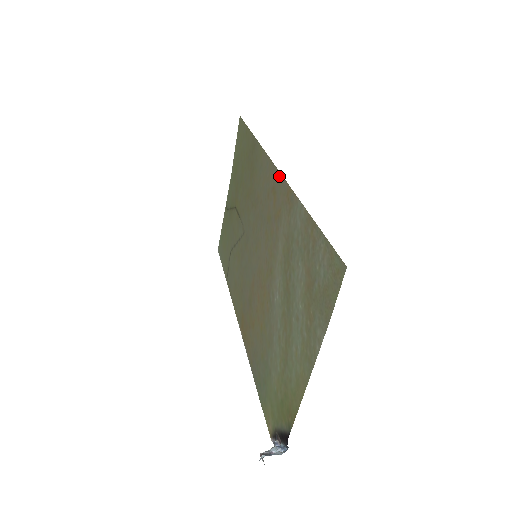
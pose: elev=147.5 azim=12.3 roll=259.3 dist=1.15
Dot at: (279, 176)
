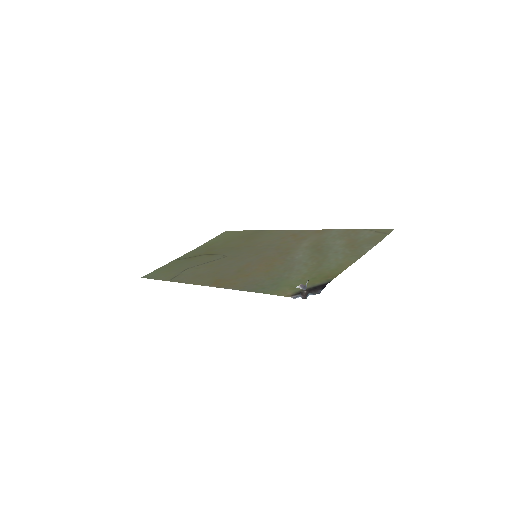
Dot at: (304, 230)
